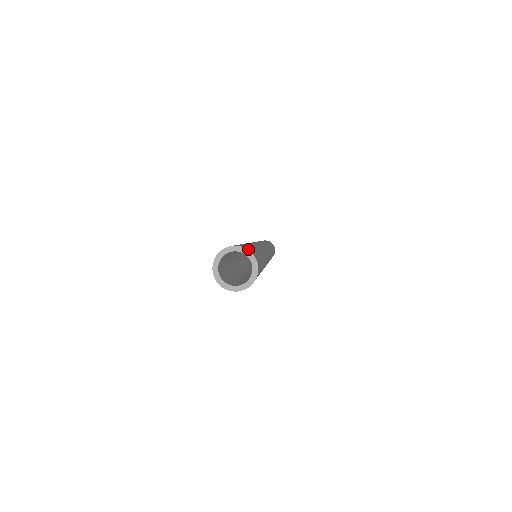
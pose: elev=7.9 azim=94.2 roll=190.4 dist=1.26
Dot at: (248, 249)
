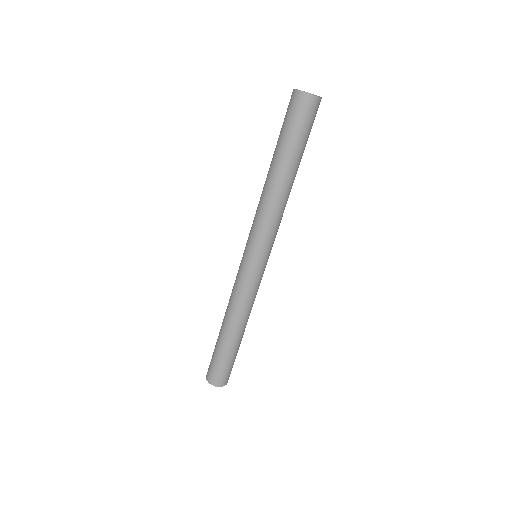
Dot at: (216, 385)
